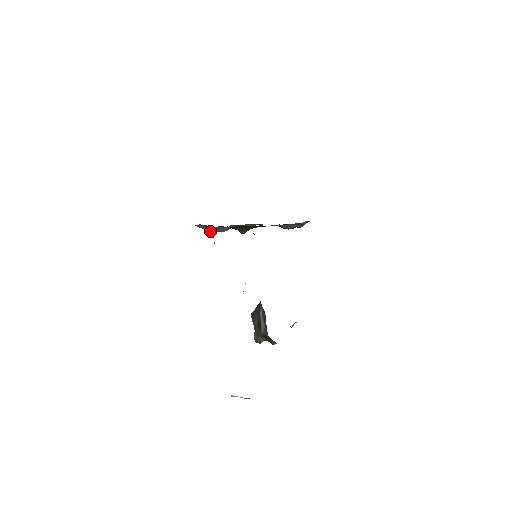
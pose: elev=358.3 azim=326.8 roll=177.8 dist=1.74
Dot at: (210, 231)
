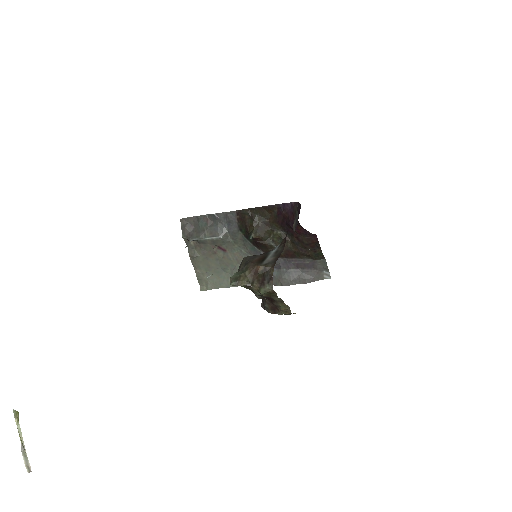
Dot at: (191, 236)
